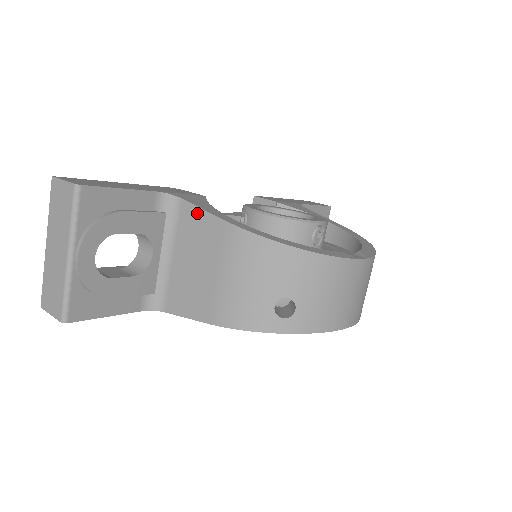
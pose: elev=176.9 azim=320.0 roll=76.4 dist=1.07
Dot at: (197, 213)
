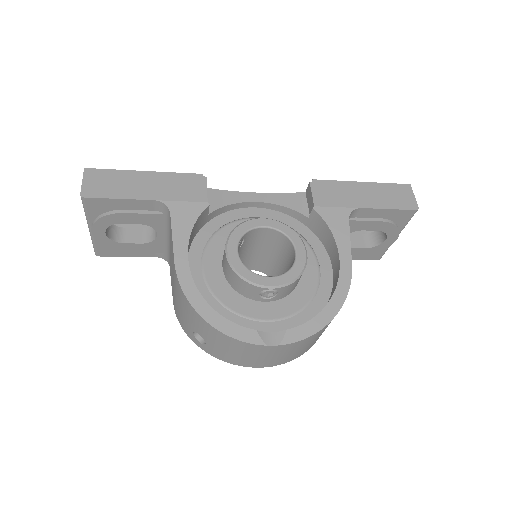
Dot at: (172, 235)
